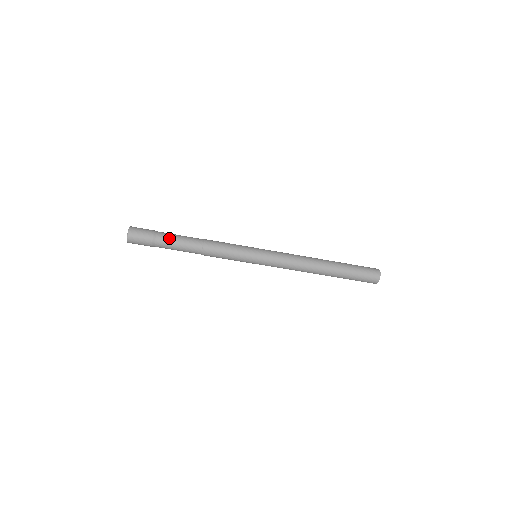
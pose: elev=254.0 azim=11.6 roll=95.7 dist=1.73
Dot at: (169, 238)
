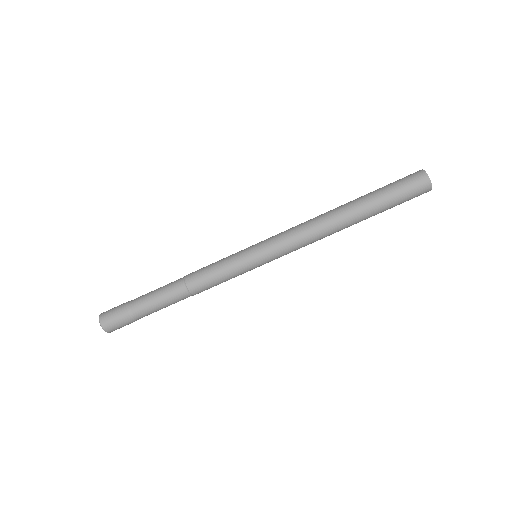
Dot at: (145, 298)
